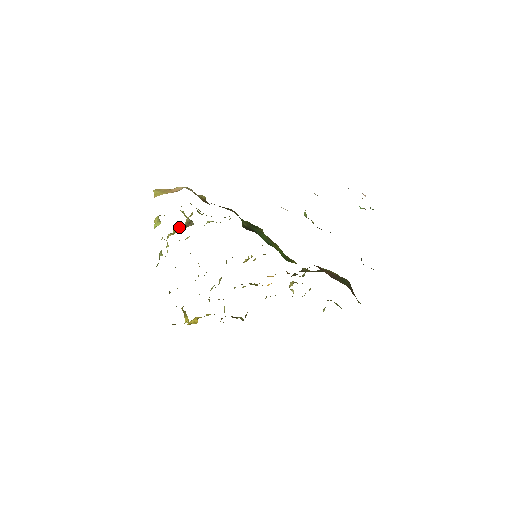
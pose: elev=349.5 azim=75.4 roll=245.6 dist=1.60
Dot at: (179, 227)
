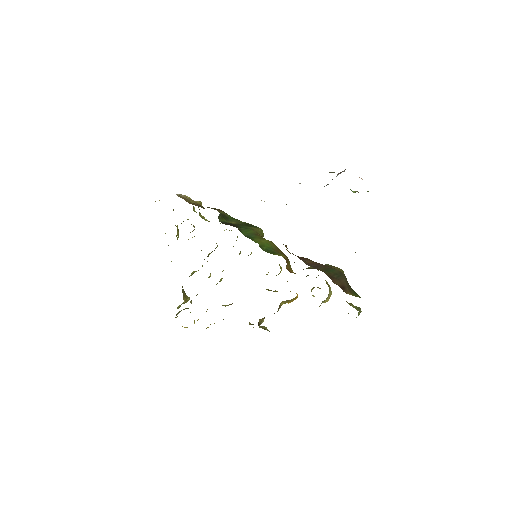
Dot at: occluded
